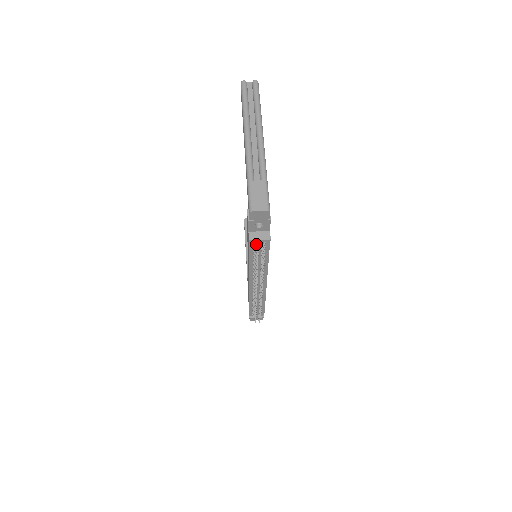
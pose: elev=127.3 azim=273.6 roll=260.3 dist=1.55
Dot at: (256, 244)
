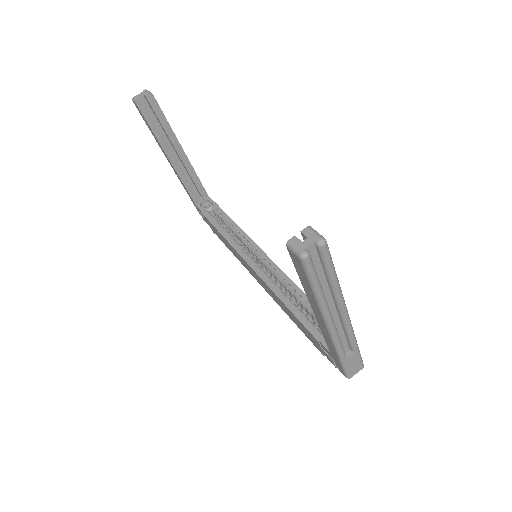
Dot at: occluded
